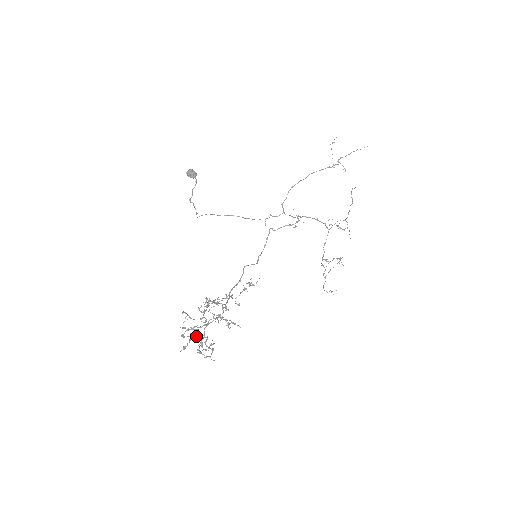
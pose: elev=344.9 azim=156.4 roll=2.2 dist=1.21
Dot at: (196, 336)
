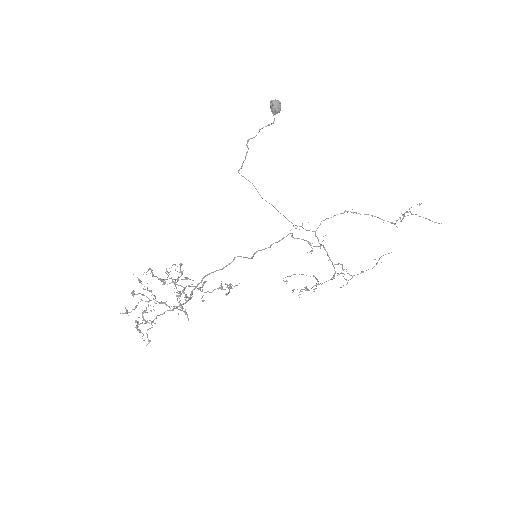
Dot at: occluded
